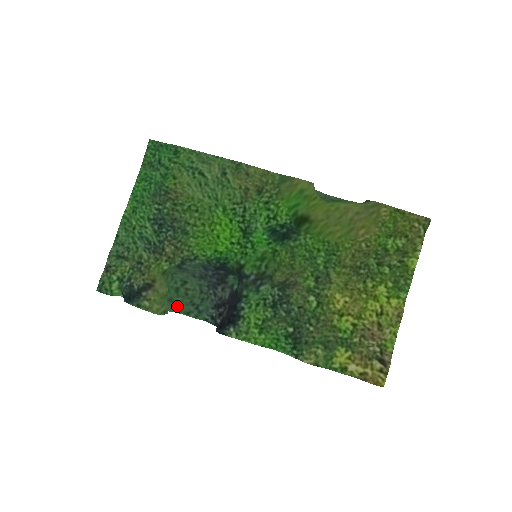
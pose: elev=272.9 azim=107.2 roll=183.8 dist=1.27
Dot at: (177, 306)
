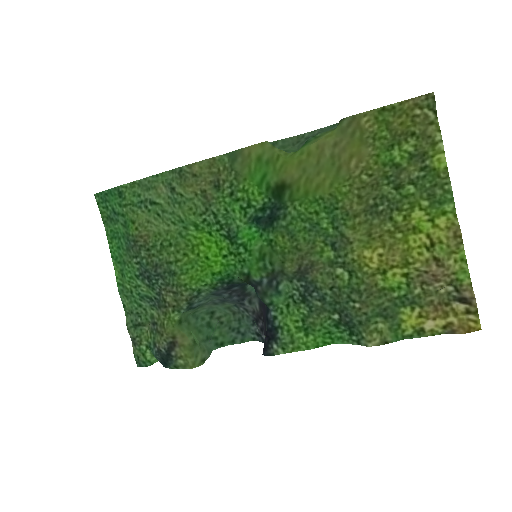
Dot at: (218, 340)
